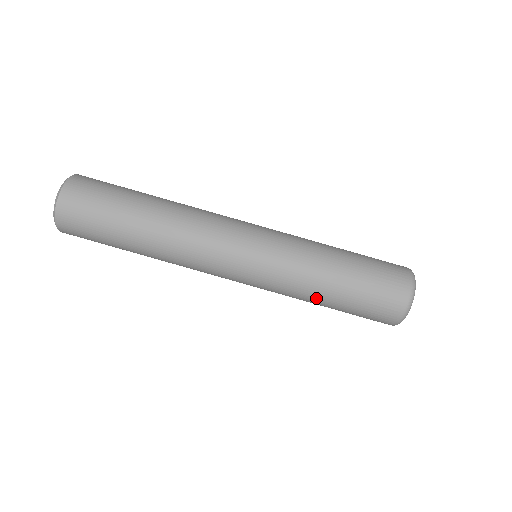
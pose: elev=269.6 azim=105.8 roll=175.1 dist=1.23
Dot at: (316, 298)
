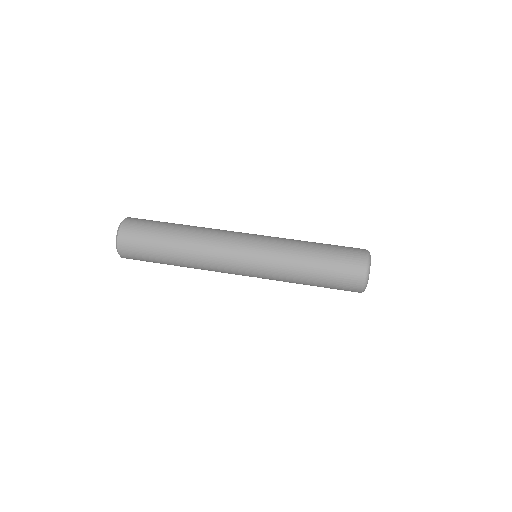
Dot at: (304, 252)
